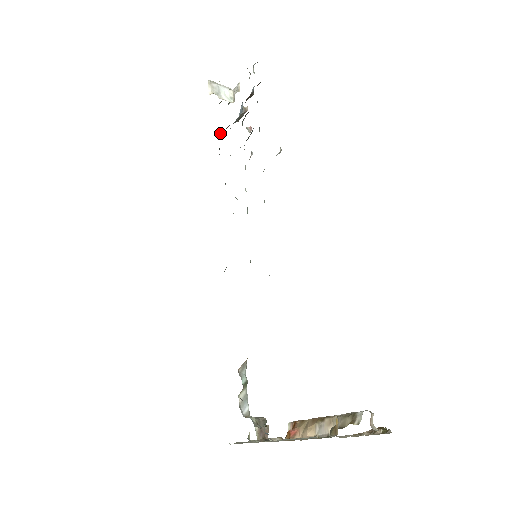
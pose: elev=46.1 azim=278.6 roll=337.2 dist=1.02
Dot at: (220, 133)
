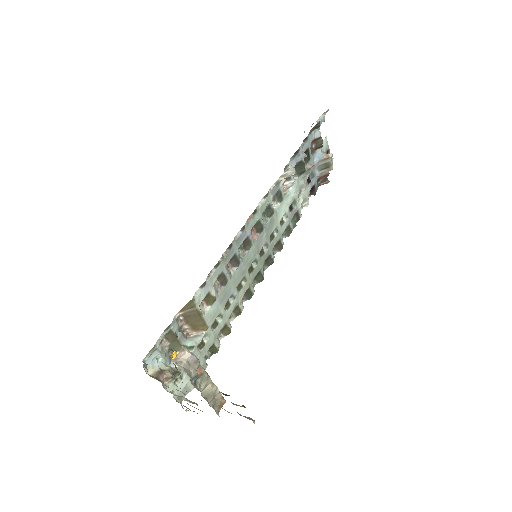
Dot at: (321, 183)
